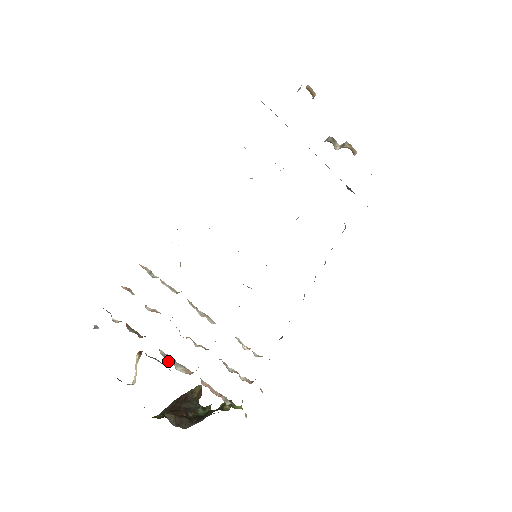
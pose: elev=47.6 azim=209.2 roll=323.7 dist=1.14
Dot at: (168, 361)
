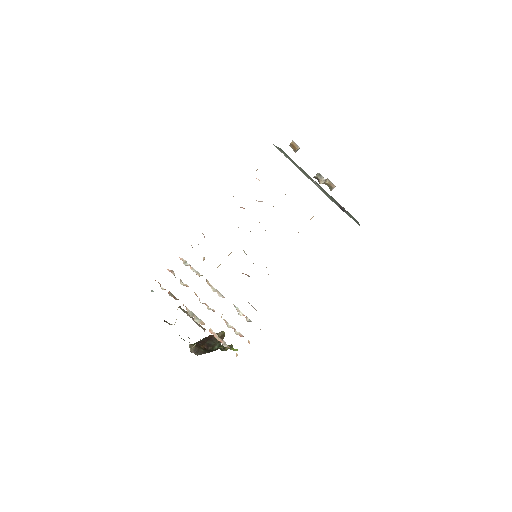
Dot at: (191, 315)
